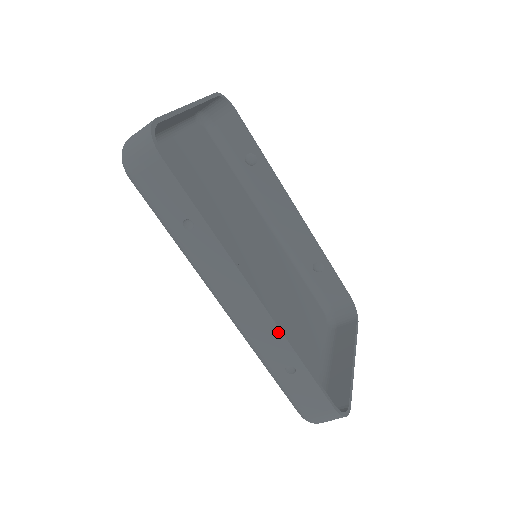
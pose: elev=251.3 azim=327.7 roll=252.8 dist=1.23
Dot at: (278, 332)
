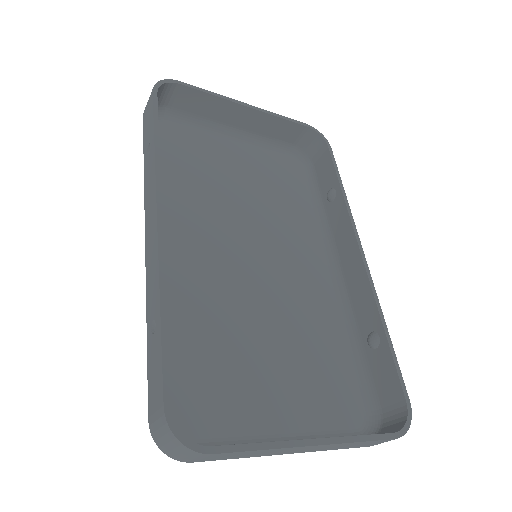
Dot at: (157, 265)
